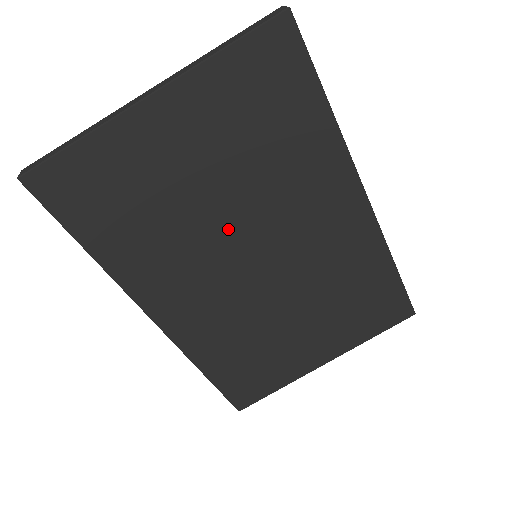
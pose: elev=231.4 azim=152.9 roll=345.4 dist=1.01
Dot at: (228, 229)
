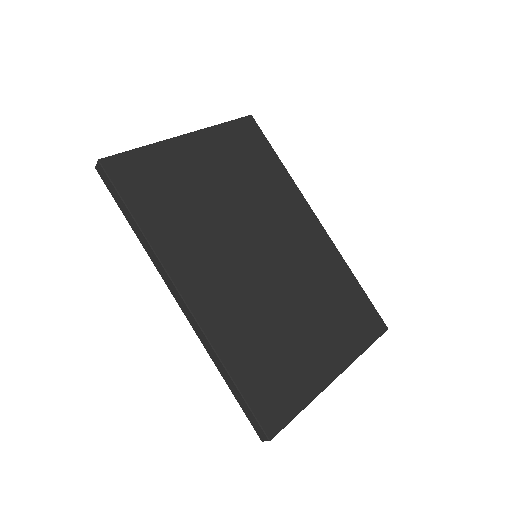
Dot at: (235, 224)
